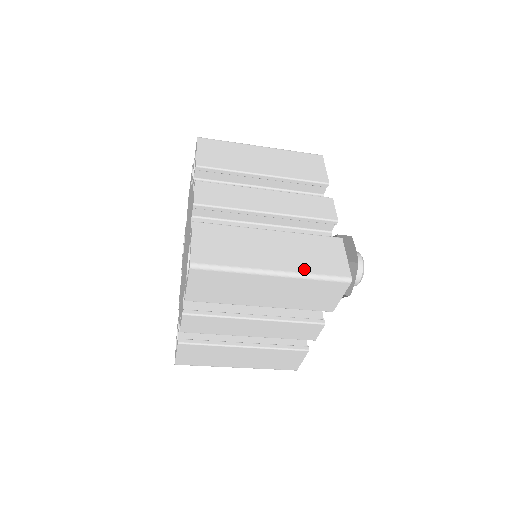
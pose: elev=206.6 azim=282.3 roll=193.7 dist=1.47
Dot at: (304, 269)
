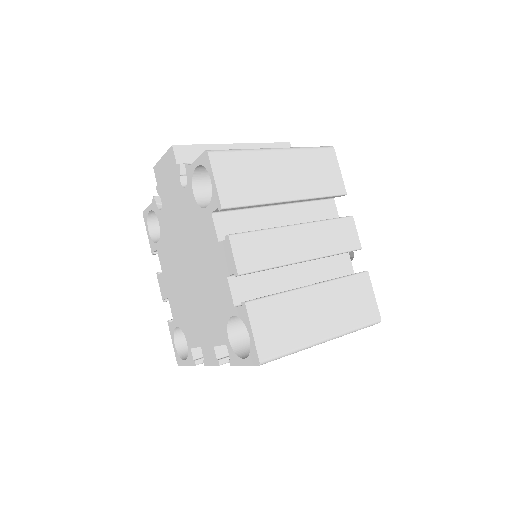
Dot at: (348, 326)
